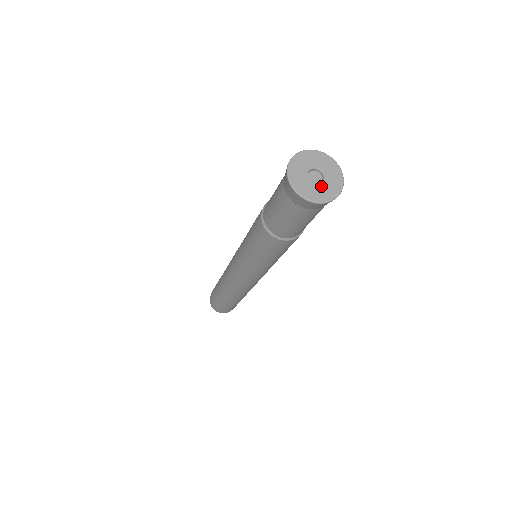
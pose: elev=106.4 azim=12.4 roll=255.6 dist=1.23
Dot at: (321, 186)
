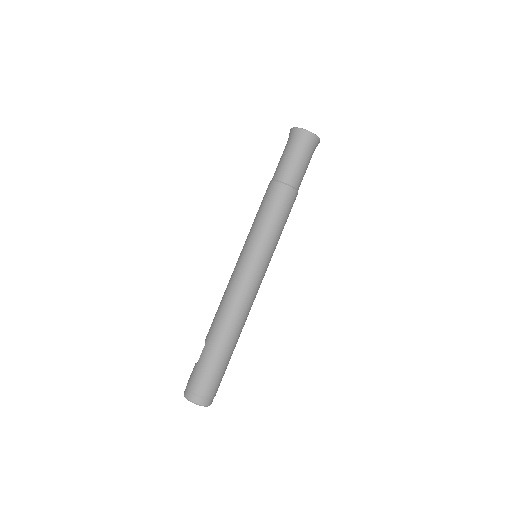
Dot at: occluded
